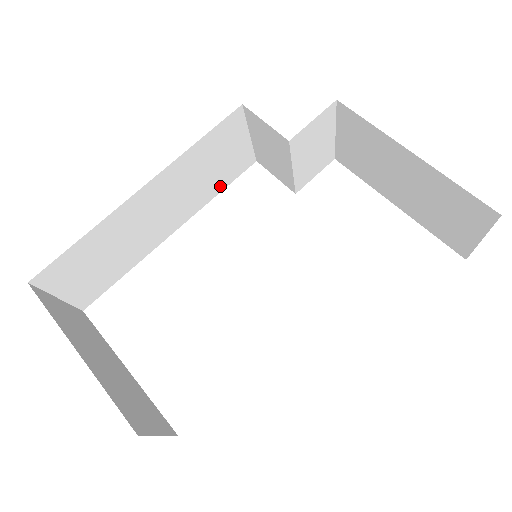
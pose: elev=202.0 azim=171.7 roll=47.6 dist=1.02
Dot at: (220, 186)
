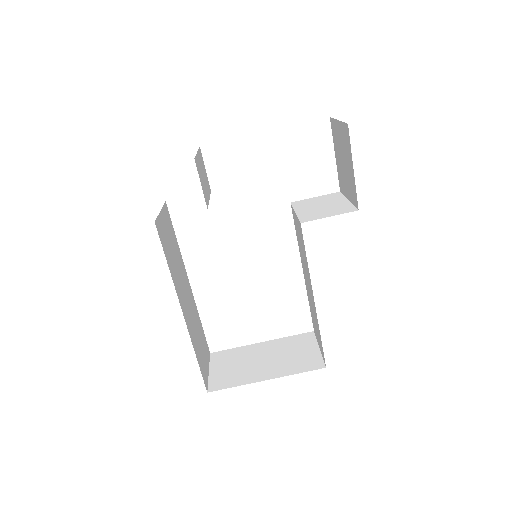
Dot at: (175, 239)
